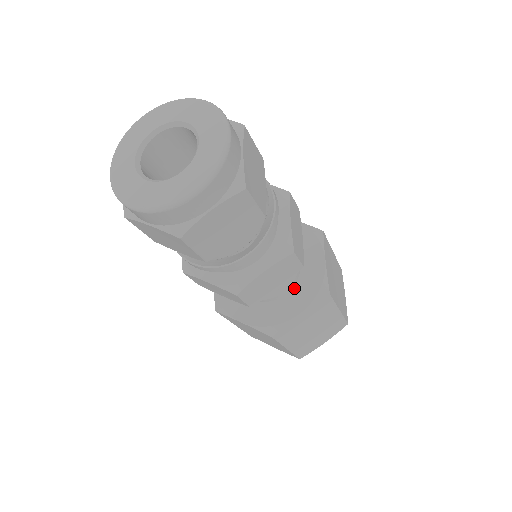
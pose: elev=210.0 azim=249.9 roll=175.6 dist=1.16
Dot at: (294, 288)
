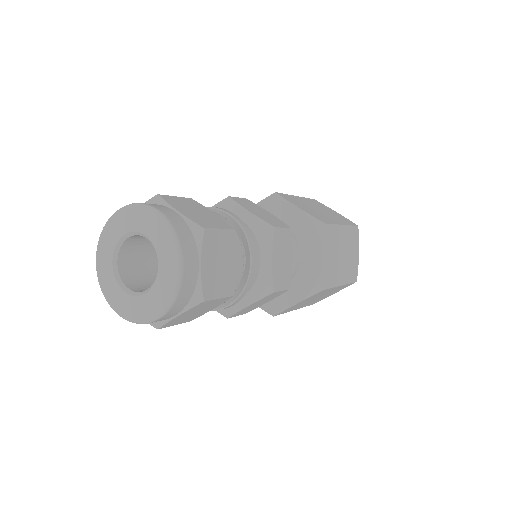
Dot at: (301, 246)
